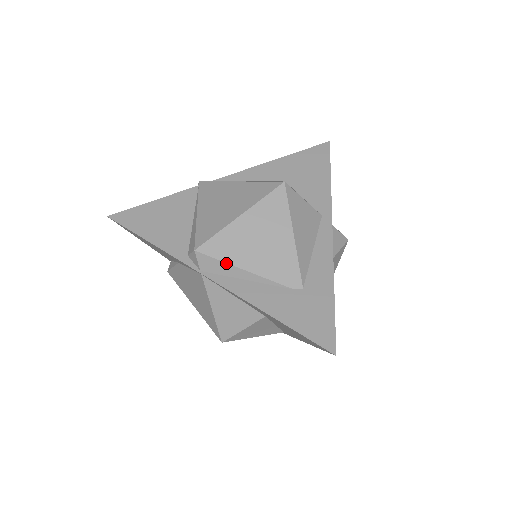
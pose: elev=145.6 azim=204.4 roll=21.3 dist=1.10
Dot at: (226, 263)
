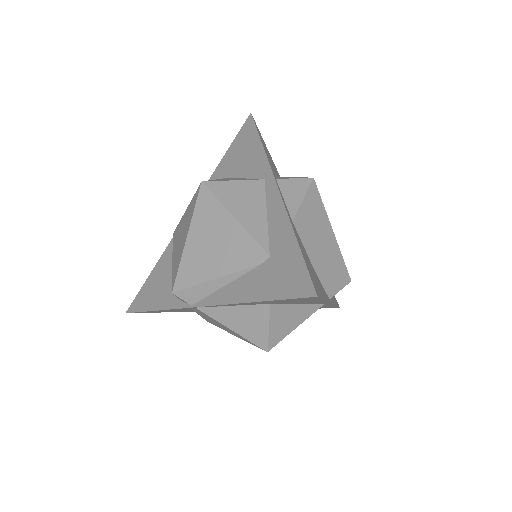
Dot at: (199, 284)
